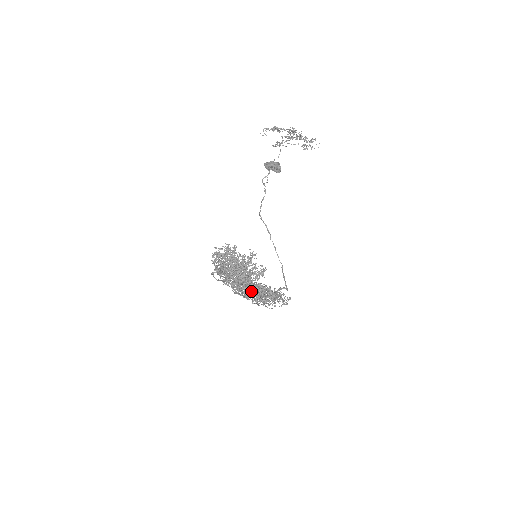
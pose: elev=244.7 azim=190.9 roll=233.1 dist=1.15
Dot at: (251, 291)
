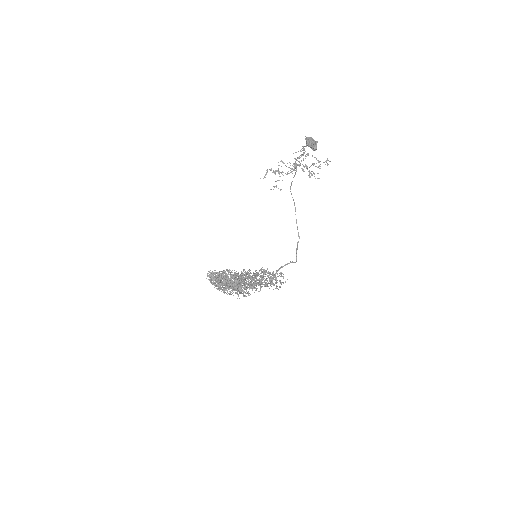
Dot at: occluded
